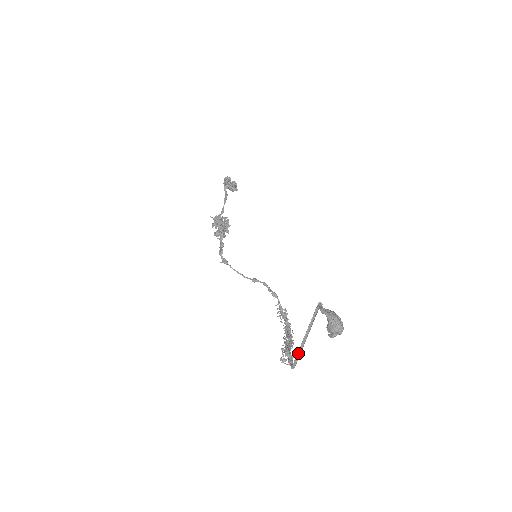
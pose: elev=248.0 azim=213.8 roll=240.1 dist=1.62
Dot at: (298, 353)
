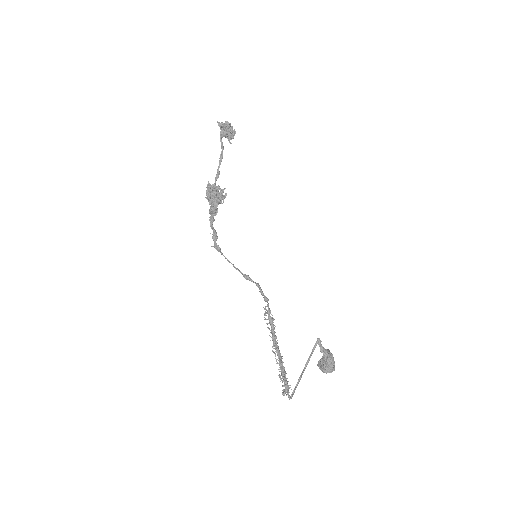
Dot at: (296, 386)
